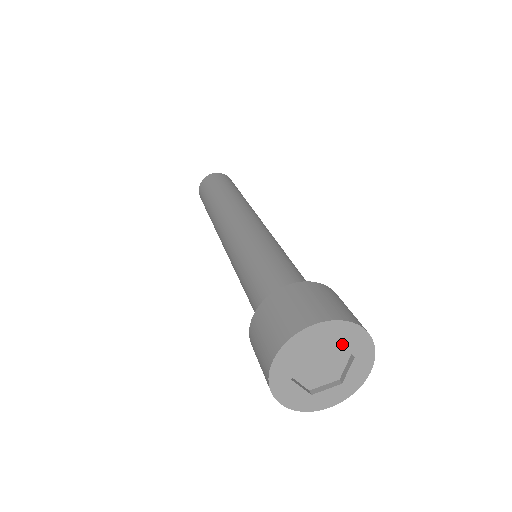
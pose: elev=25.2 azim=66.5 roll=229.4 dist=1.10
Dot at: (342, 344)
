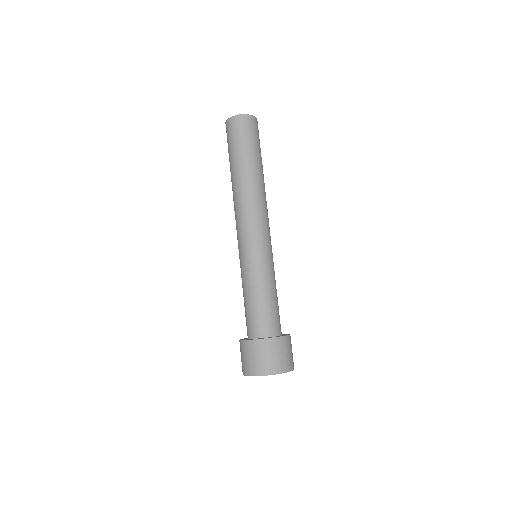
Dot at: occluded
